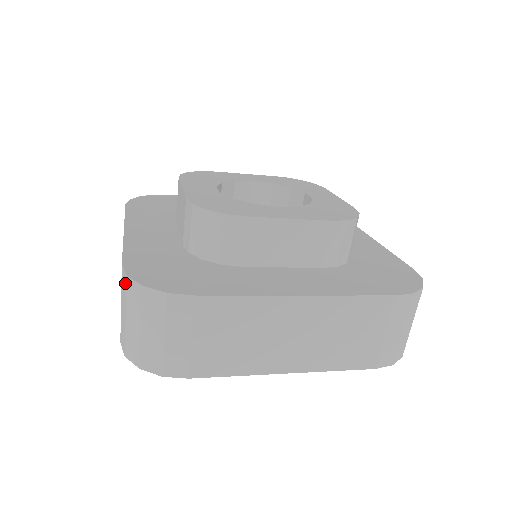
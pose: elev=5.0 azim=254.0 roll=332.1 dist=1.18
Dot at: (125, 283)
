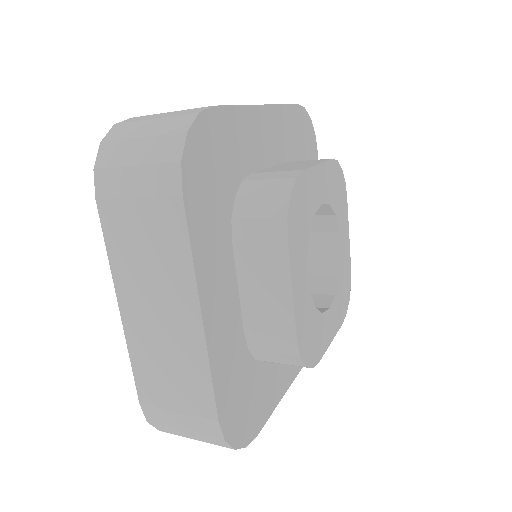
Dot at: (214, 436)
